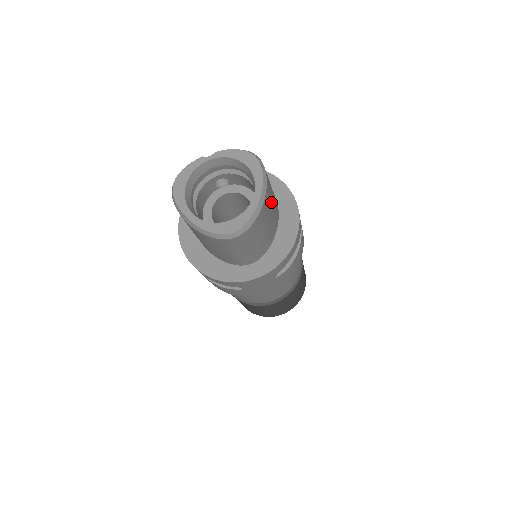
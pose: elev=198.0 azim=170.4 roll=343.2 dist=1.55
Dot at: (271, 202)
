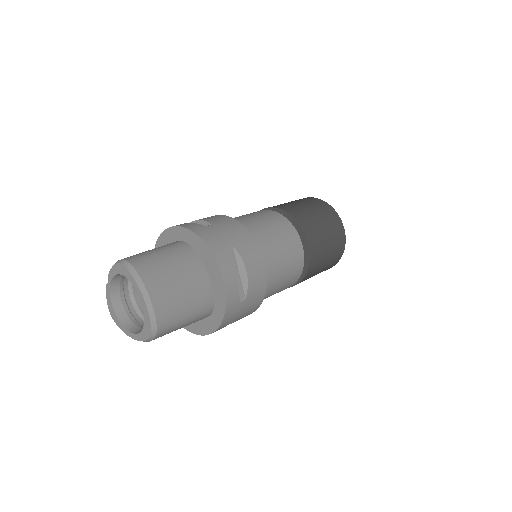
Dot at: (168, 276)
